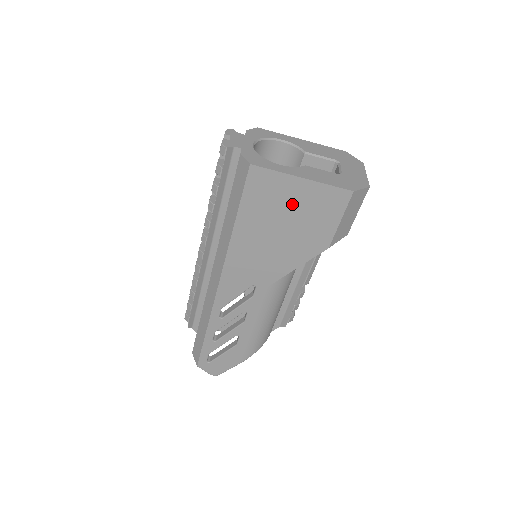
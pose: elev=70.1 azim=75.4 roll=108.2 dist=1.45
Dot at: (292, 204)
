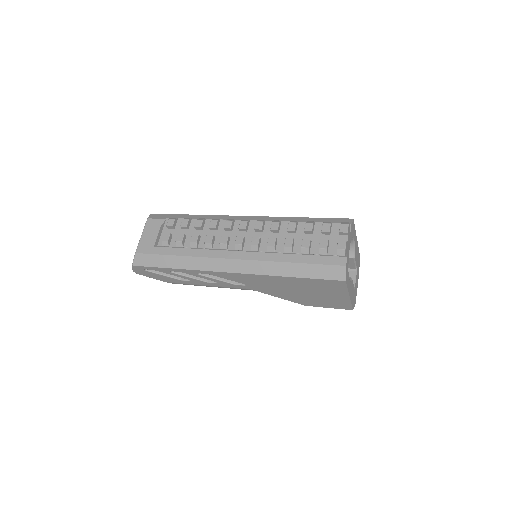
Dot at: (327, 294)
